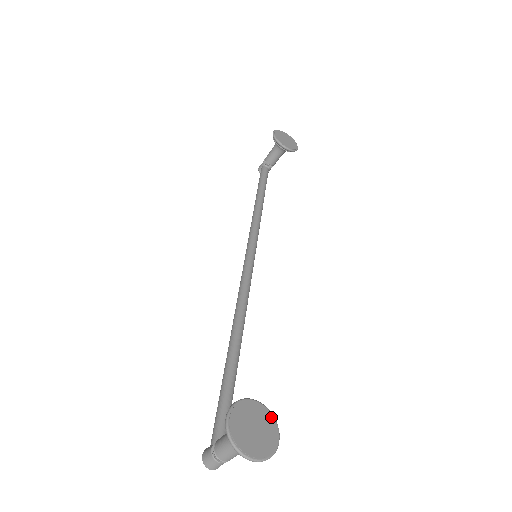
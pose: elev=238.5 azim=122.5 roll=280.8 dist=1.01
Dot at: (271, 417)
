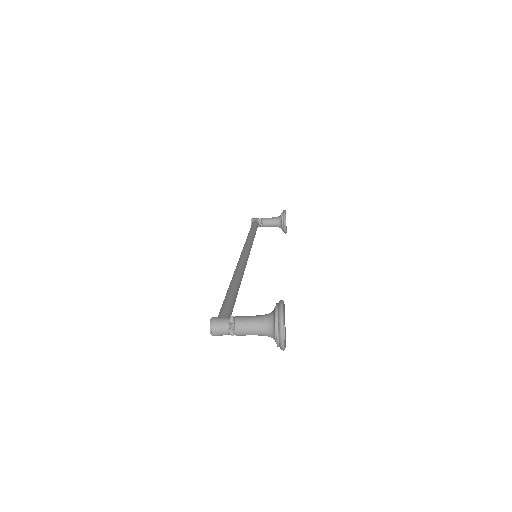
Dot at: occluded
